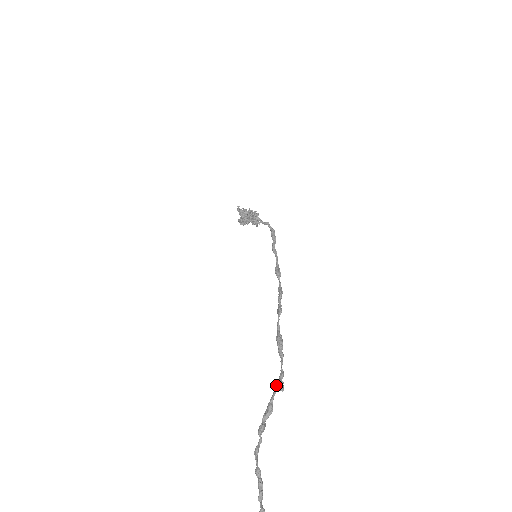
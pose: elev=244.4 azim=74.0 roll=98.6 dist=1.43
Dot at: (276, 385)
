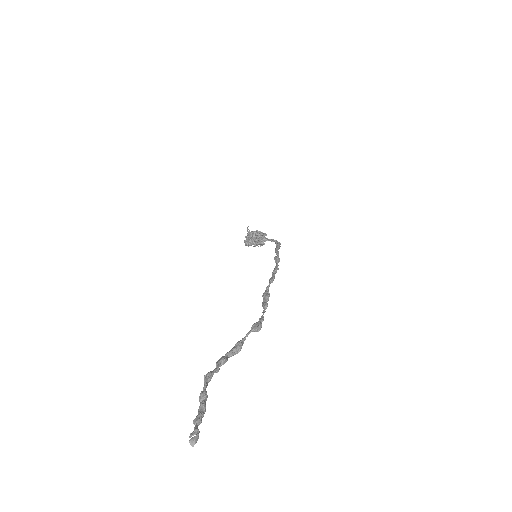
Dot at: (252, 325)
